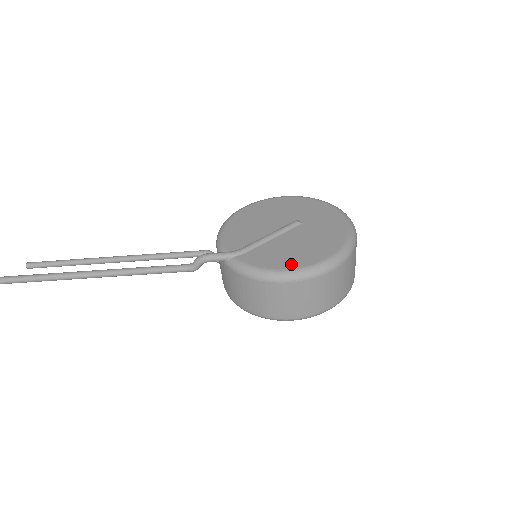
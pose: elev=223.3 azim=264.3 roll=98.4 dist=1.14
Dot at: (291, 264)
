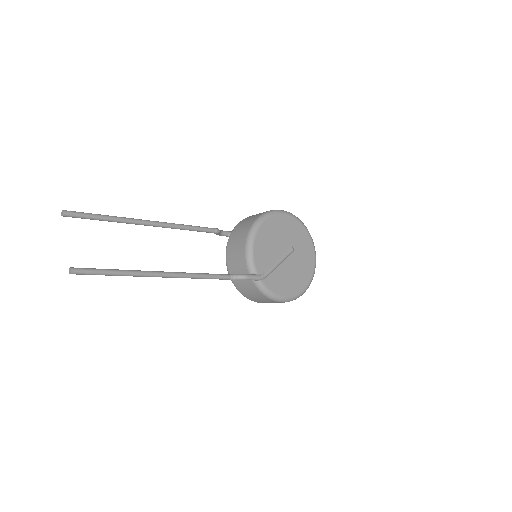
Dot at: (289, 292)
